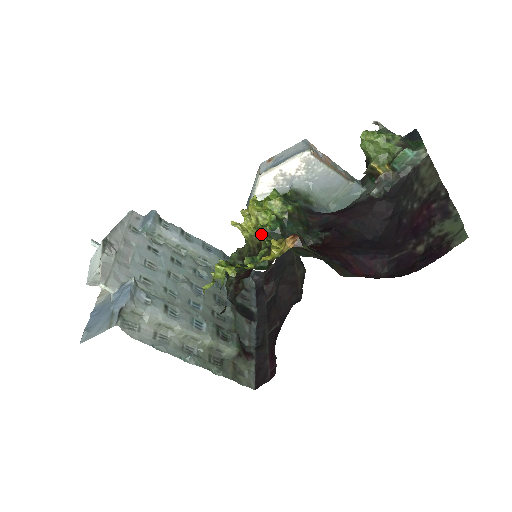
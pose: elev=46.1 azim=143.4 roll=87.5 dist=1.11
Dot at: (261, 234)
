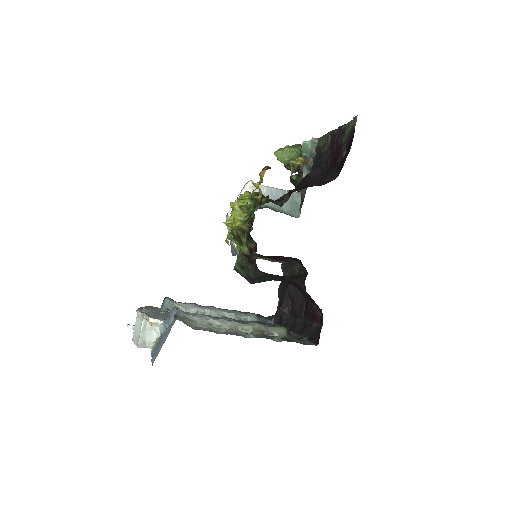
Dot at: (247, 214)
